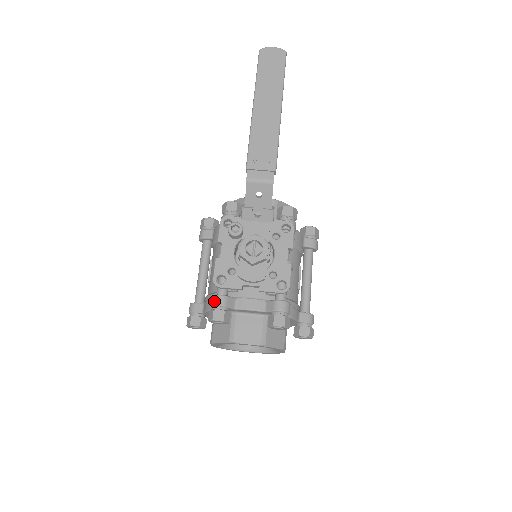
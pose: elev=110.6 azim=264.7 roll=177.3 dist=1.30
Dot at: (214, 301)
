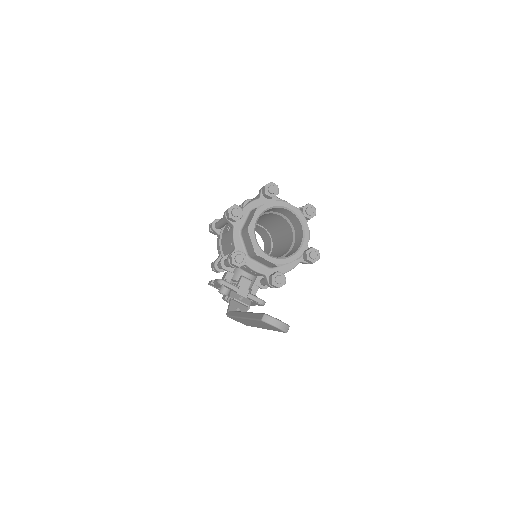
Dot at: (214, 269)
